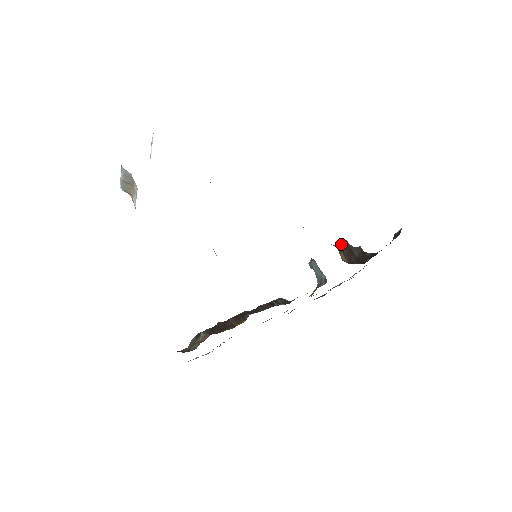
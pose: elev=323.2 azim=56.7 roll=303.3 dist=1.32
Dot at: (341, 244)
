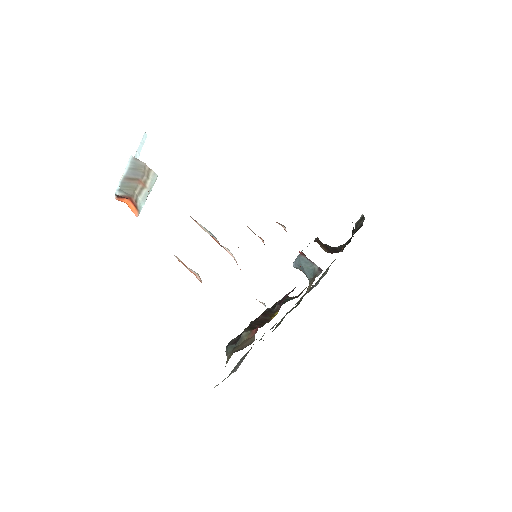
Dot at: (316, 240)
